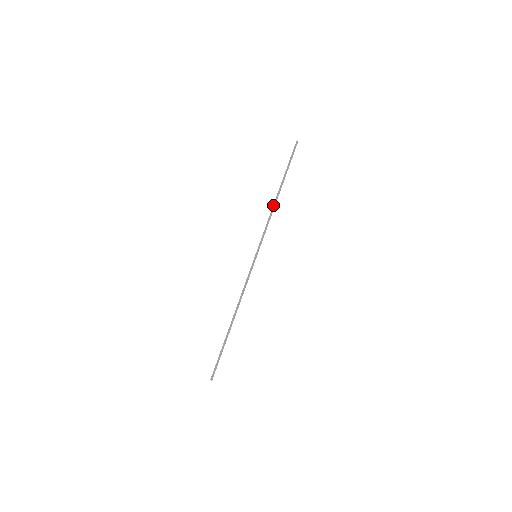
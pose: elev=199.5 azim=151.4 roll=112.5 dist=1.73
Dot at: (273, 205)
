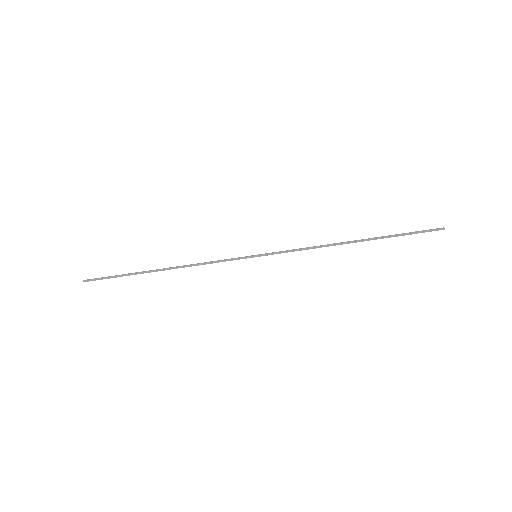
Dot at: (335, 244)
